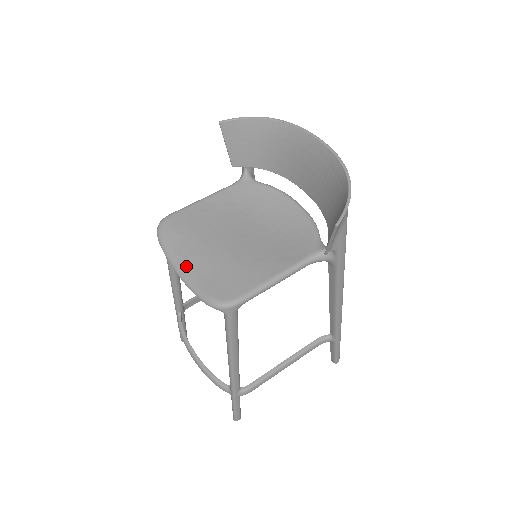
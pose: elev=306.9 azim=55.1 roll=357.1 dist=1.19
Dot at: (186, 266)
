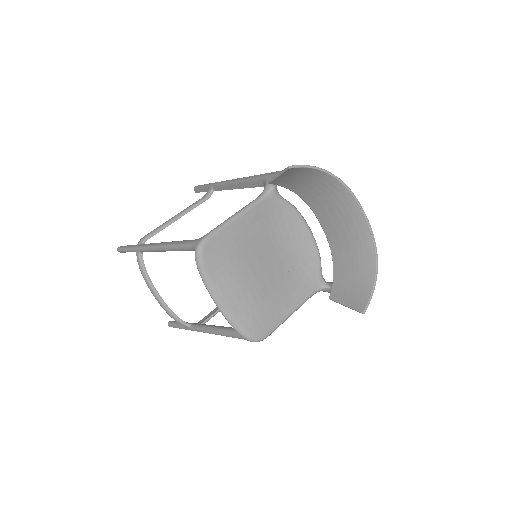
Dot at: (226, 300)
